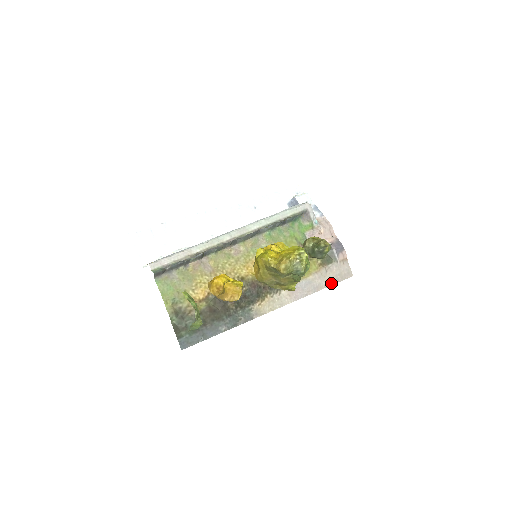
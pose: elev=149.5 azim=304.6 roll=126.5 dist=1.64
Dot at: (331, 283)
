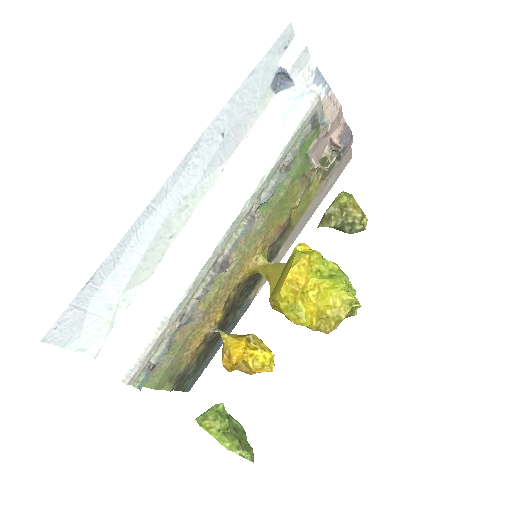
Dot at: (329, 190)
